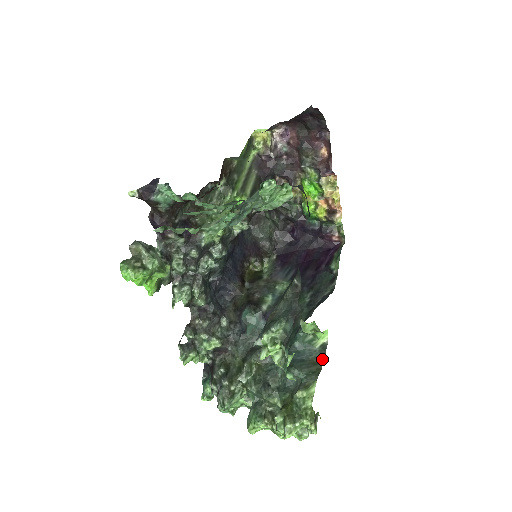
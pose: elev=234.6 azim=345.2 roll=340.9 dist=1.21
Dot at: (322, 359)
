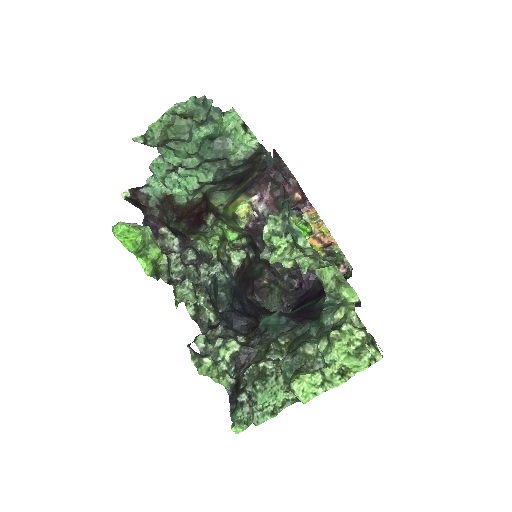
Dot at: (358, 306)
